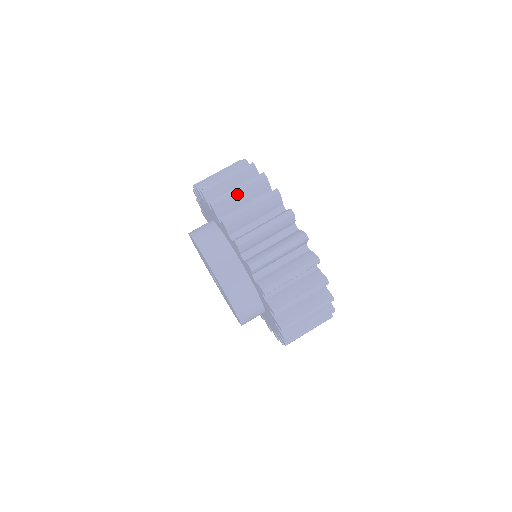
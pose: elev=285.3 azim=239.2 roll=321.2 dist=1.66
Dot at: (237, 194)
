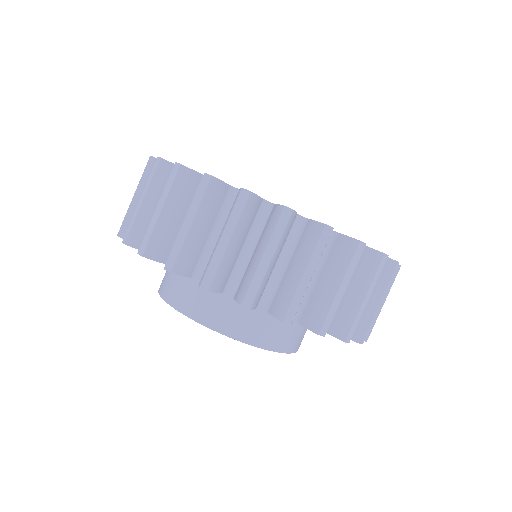
Dot at: (342, 295)
